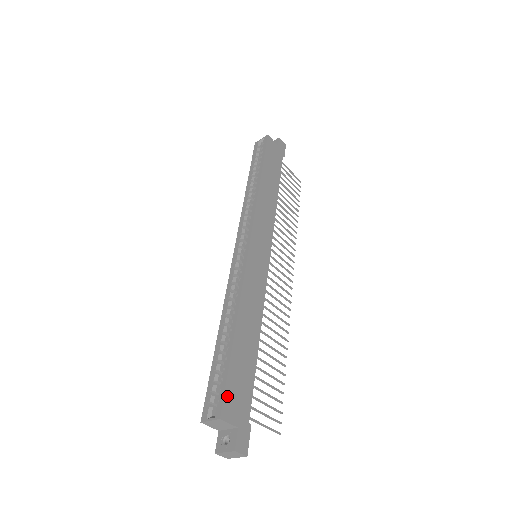
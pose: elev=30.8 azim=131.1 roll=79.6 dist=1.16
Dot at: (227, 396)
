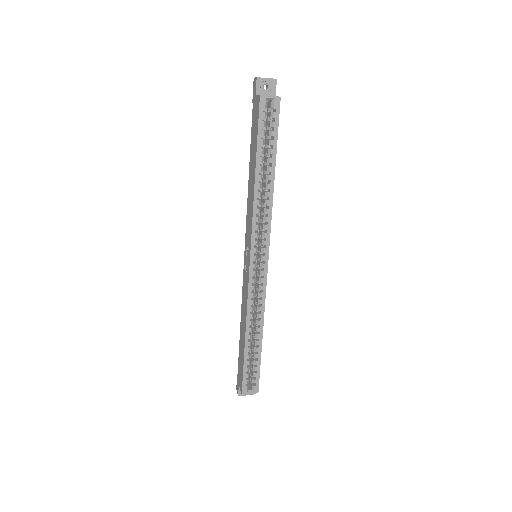
Dot at: occluded
